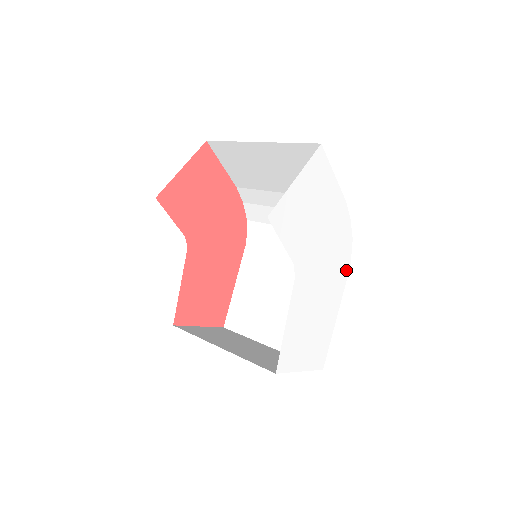
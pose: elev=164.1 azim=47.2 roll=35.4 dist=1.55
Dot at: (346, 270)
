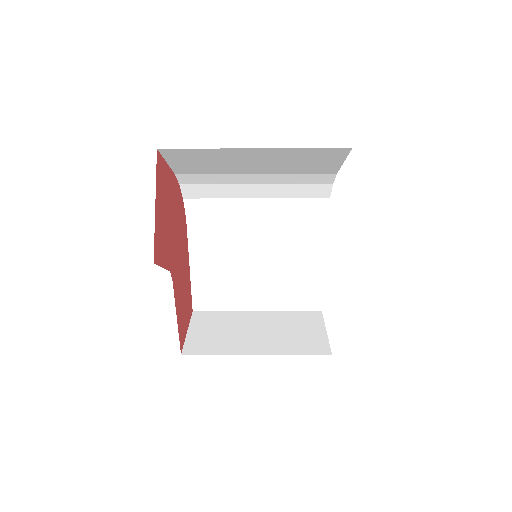
Dot at: occluded
